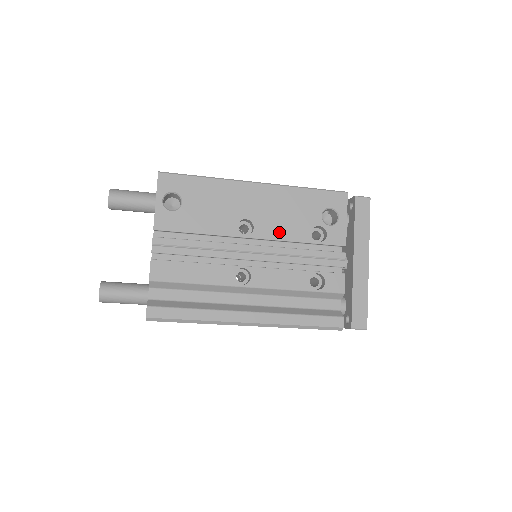
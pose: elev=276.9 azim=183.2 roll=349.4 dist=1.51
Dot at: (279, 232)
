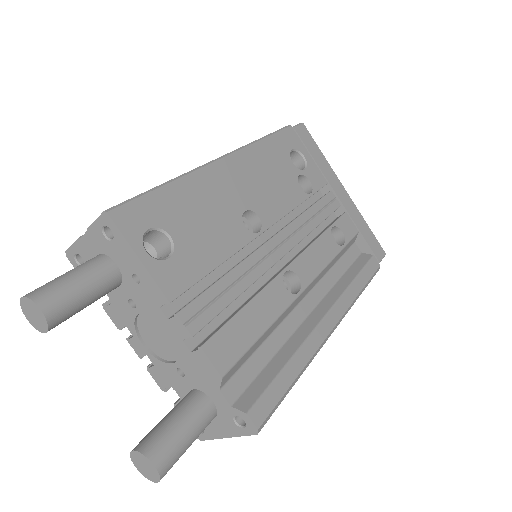
Dot at: (279, 205)
